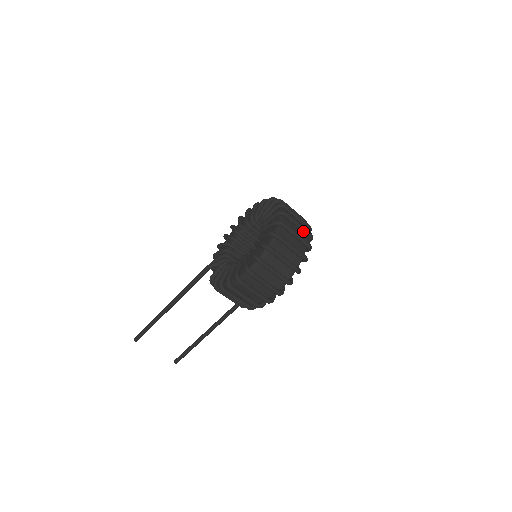
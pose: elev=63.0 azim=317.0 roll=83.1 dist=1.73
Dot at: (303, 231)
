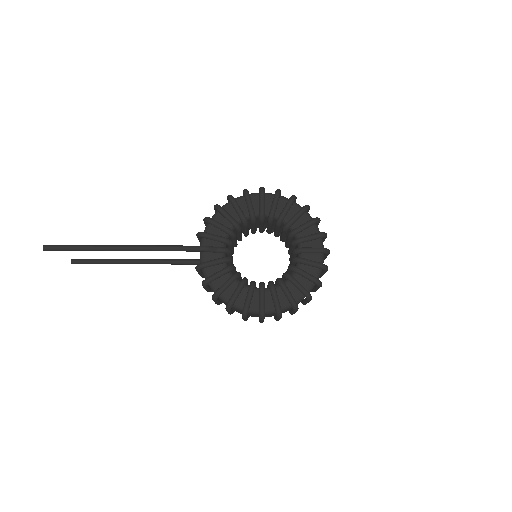
Dot at: (320, 276)
